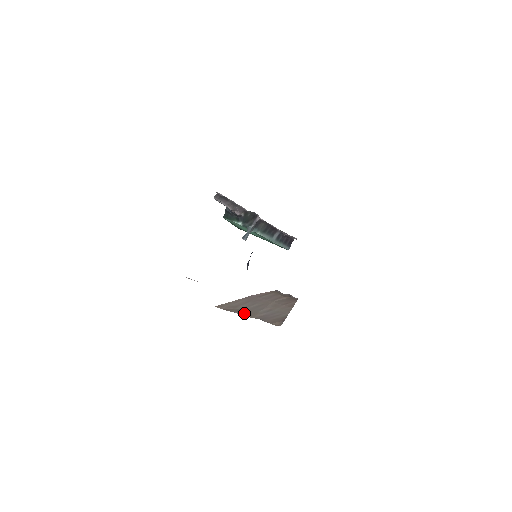
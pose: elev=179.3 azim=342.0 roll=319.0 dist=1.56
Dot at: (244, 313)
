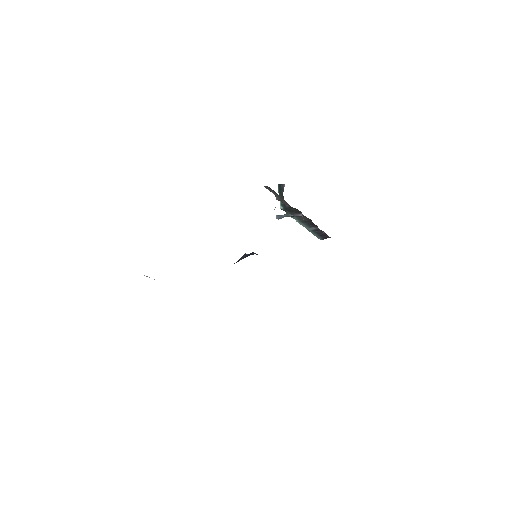
Dot at: occluded
